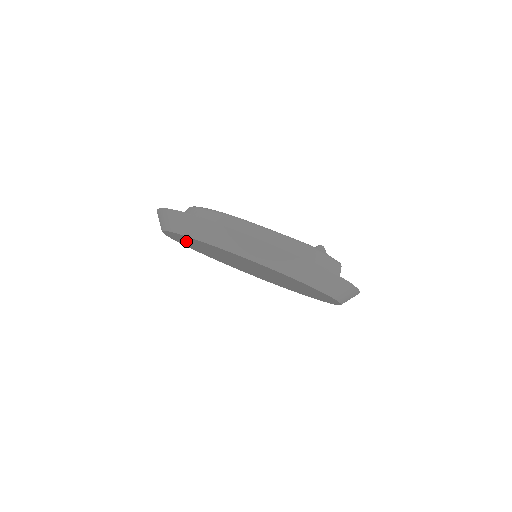
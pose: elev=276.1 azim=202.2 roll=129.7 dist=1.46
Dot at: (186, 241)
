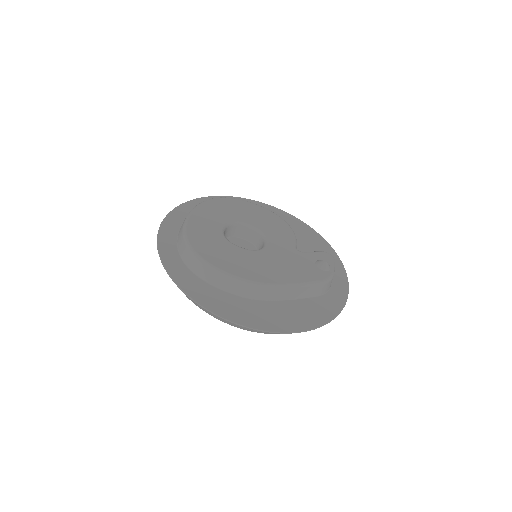
Dot at: occluded
